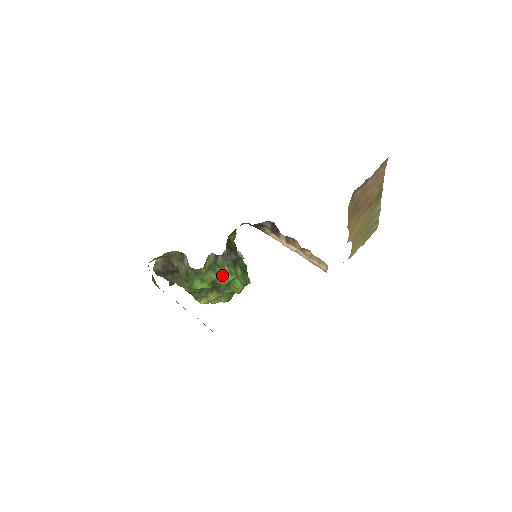
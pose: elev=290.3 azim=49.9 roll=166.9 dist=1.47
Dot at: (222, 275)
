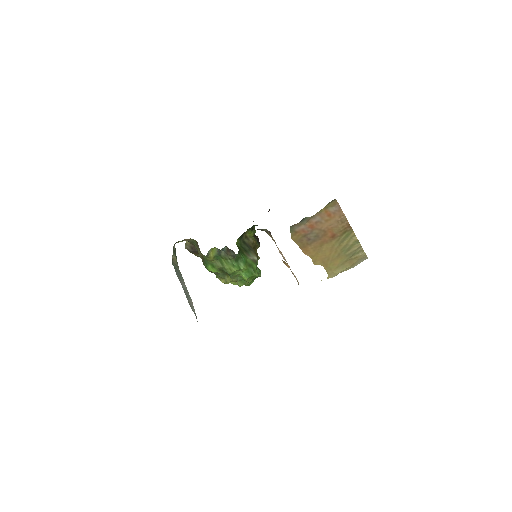
Dot at: (226, 265)
